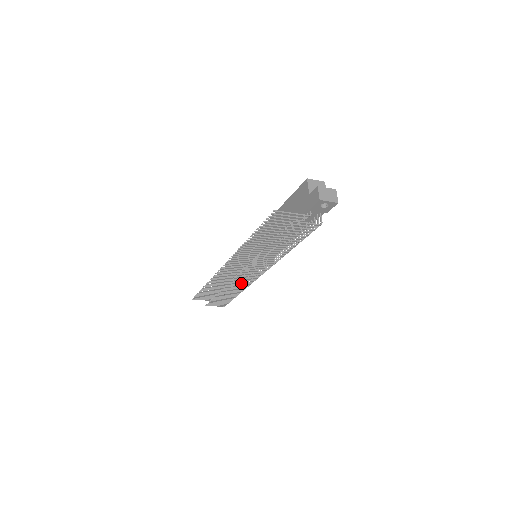
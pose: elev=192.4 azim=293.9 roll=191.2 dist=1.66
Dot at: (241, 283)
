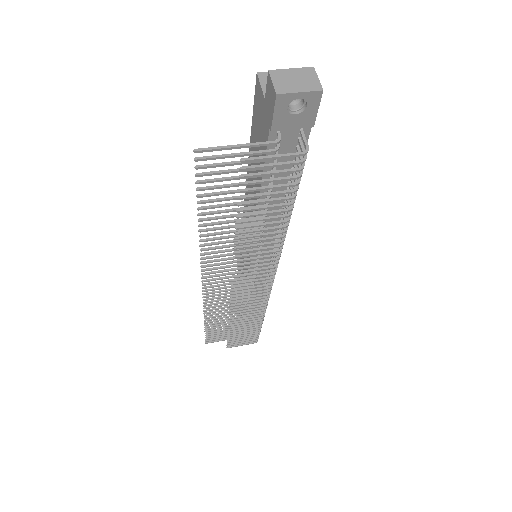
Dot at: (249, 305)
